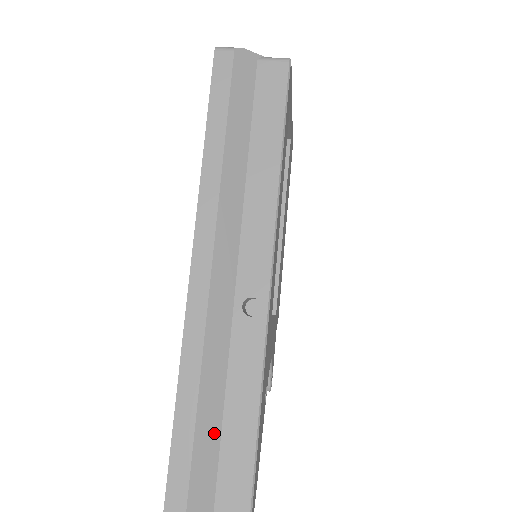
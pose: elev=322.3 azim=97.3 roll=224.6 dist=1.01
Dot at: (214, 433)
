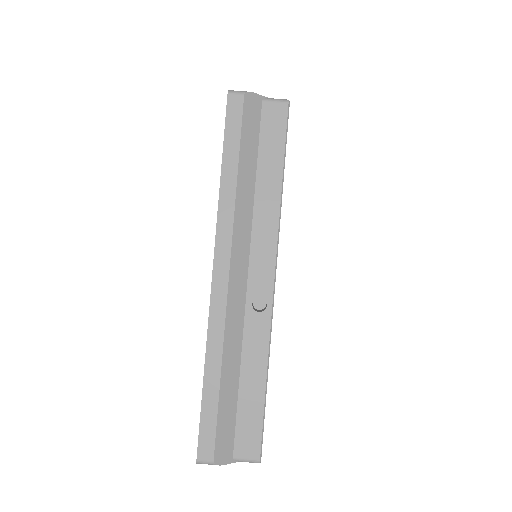
Dot at: (232, 400)
